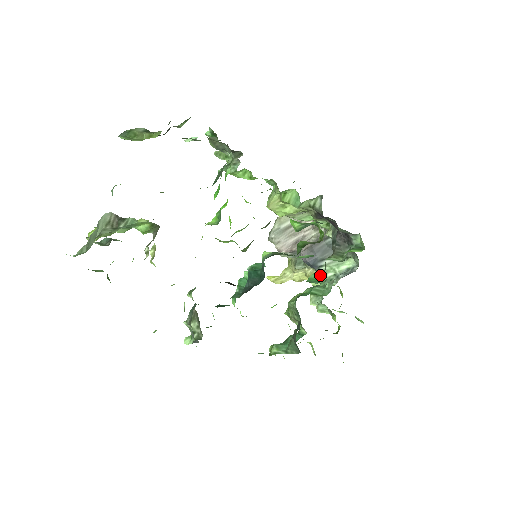
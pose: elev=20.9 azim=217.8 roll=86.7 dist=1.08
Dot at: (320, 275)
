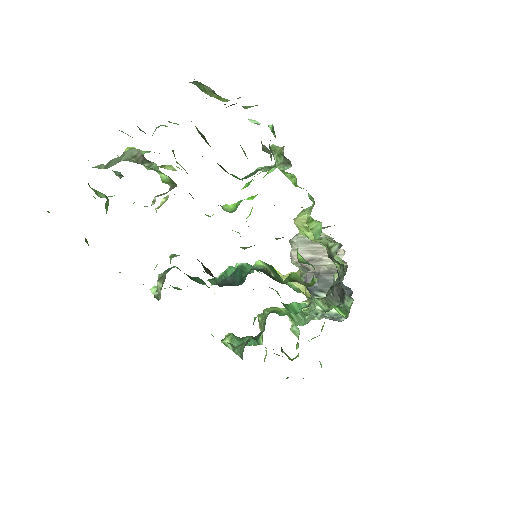
Dot at: (301, 308)
